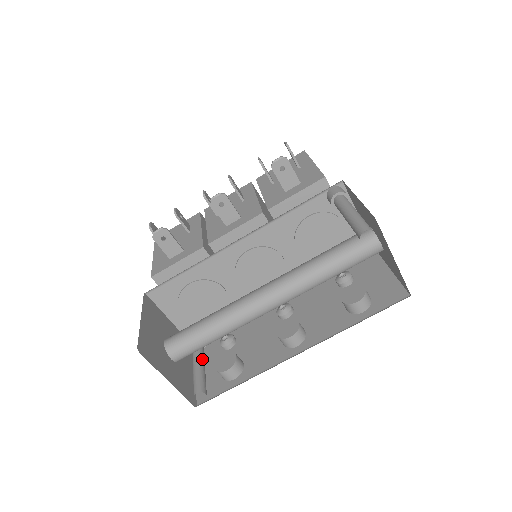
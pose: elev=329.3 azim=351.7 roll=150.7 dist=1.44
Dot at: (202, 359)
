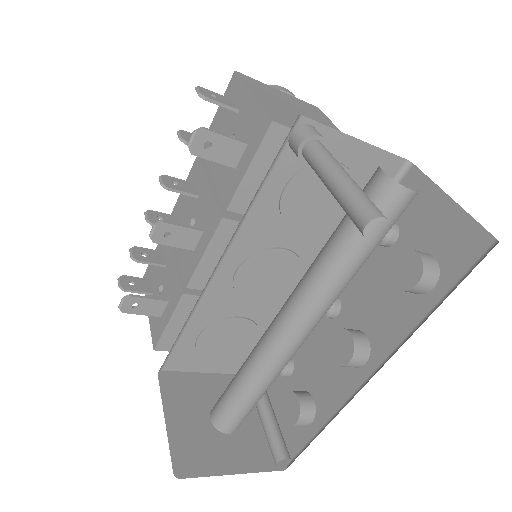
Dot at: (265, 405)
